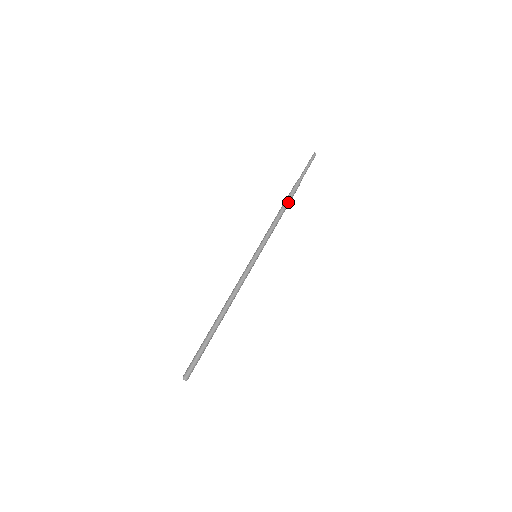
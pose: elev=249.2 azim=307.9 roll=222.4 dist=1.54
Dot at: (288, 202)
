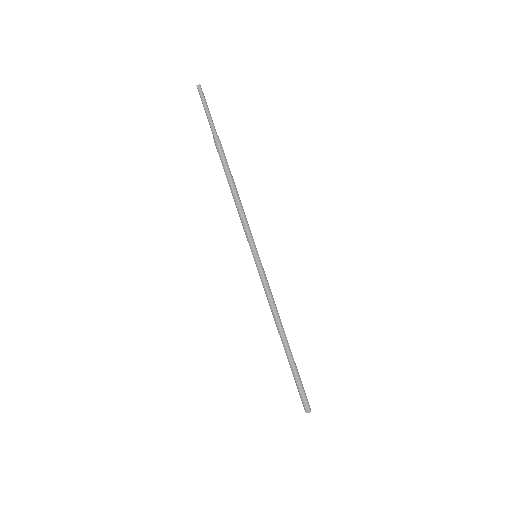
Dot at: (228, 173)
